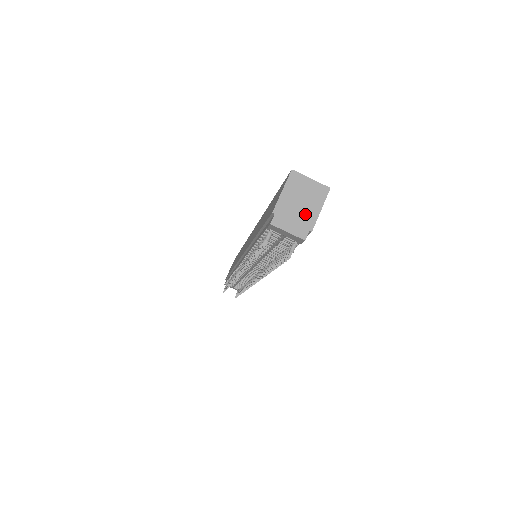
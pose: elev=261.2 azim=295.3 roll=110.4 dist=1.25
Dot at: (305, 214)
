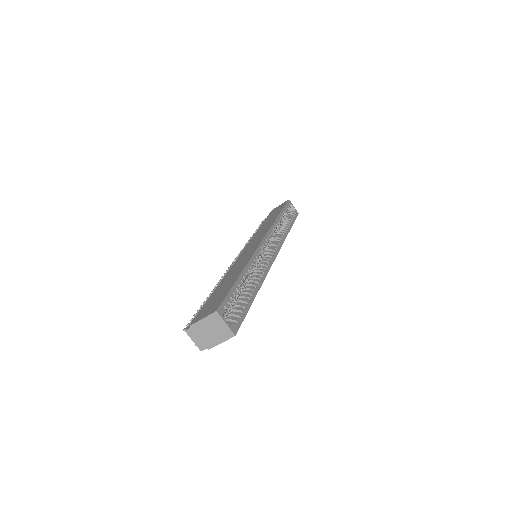
Dot at: (210, 339)
